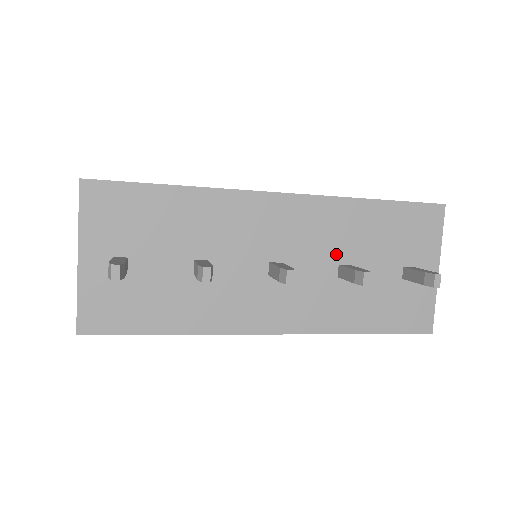
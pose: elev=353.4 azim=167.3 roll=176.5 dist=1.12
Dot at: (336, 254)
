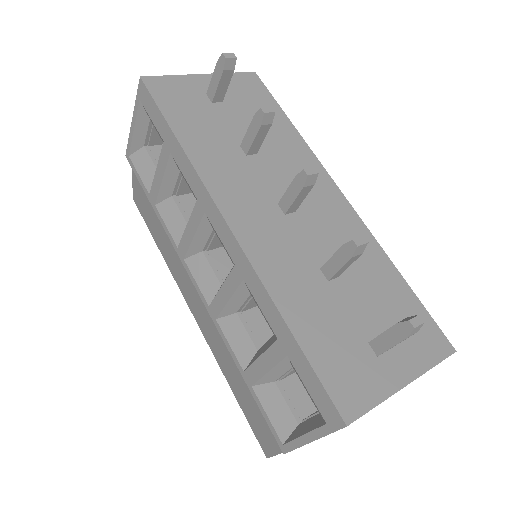
Dot at: occluded
